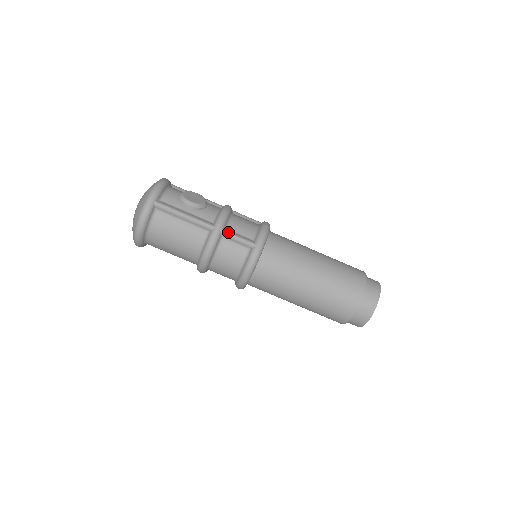
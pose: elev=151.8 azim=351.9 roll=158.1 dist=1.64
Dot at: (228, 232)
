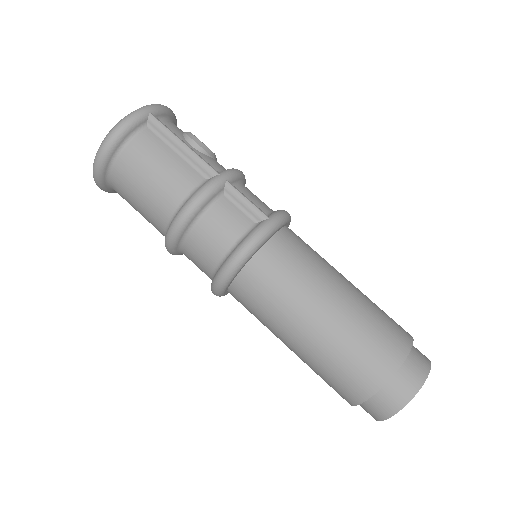
Dot at: occluded
